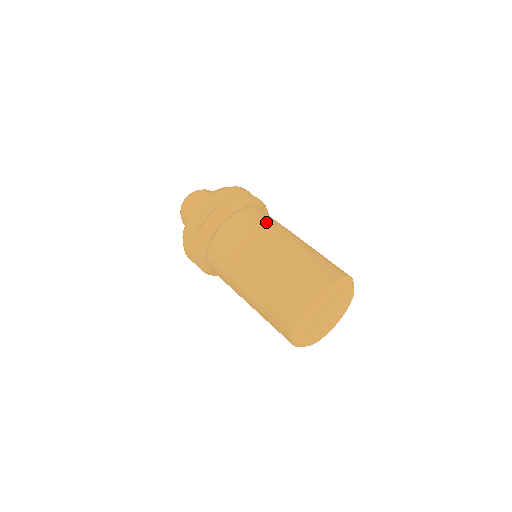
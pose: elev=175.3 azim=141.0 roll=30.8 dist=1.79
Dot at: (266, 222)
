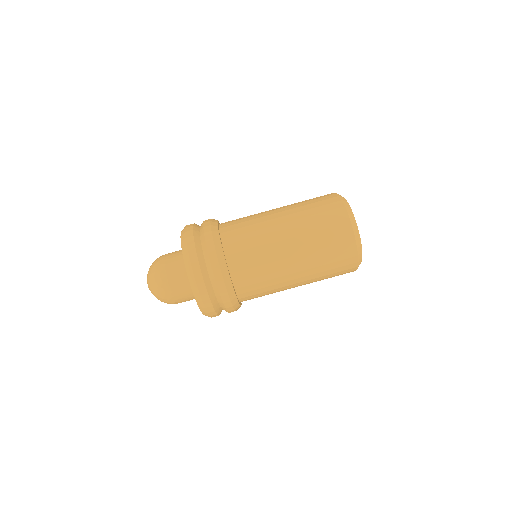
Dot at: occluded
